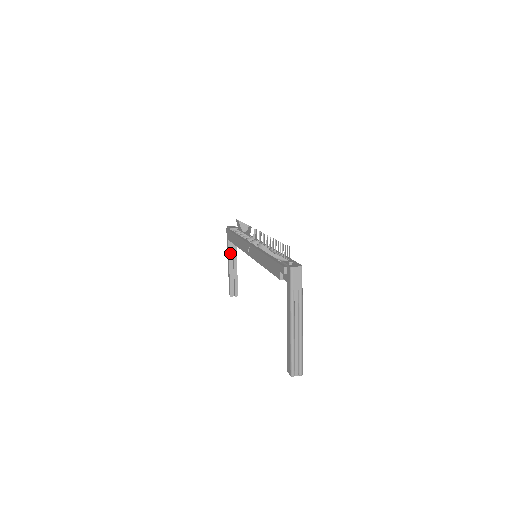
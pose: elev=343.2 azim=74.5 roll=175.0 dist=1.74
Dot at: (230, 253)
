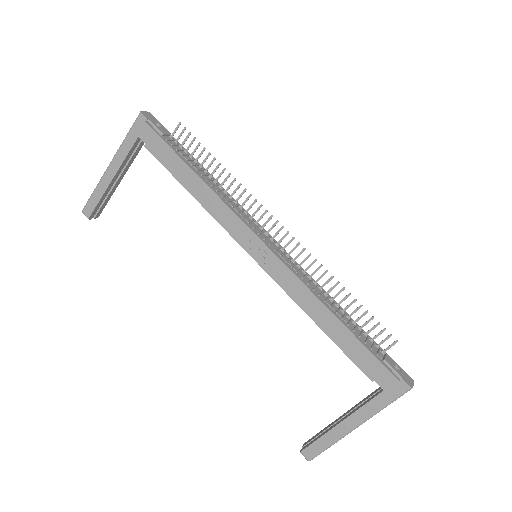
Dot at: (126, 159)
